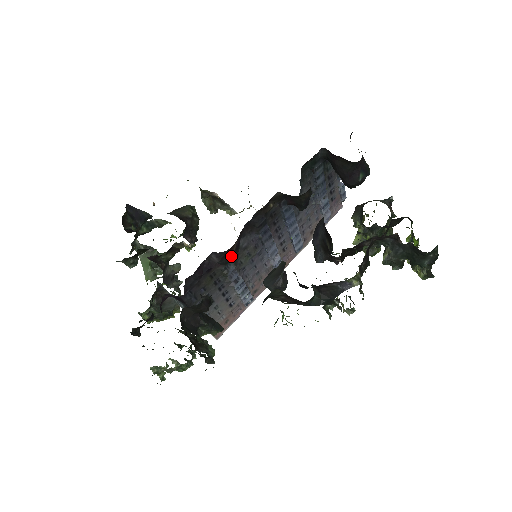
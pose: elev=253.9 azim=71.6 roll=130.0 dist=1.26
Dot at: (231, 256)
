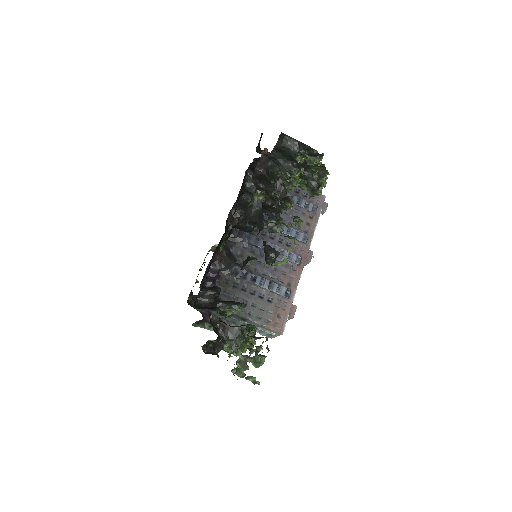
Dot at: (227, 262)
